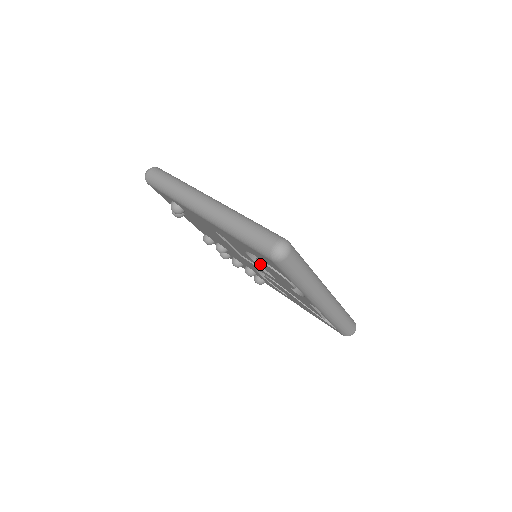
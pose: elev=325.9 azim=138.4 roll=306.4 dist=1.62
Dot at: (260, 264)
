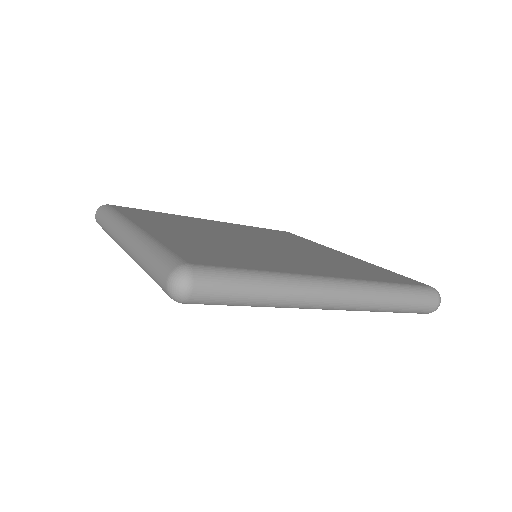
Dot at: occluded
